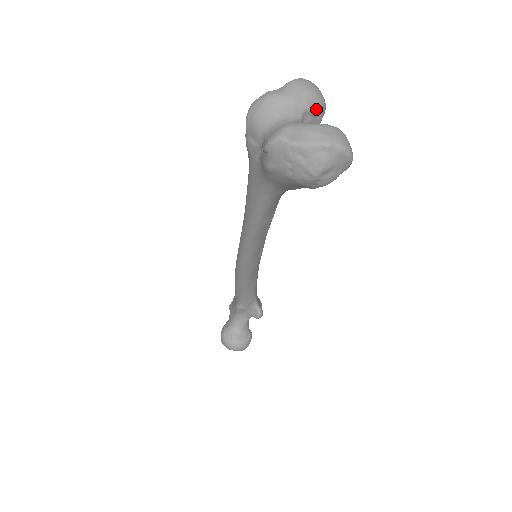
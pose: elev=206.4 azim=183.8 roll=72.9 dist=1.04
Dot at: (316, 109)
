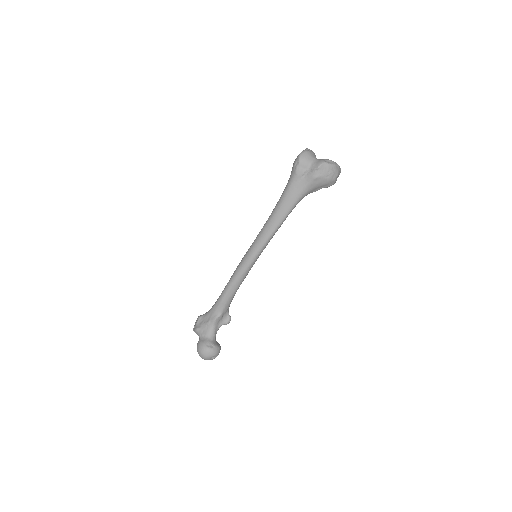
Dot at: occluded
